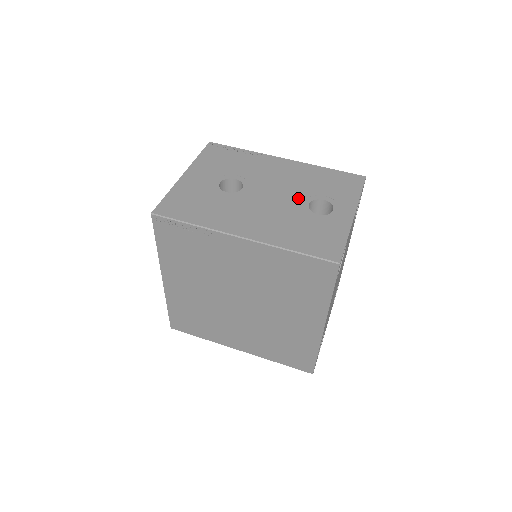
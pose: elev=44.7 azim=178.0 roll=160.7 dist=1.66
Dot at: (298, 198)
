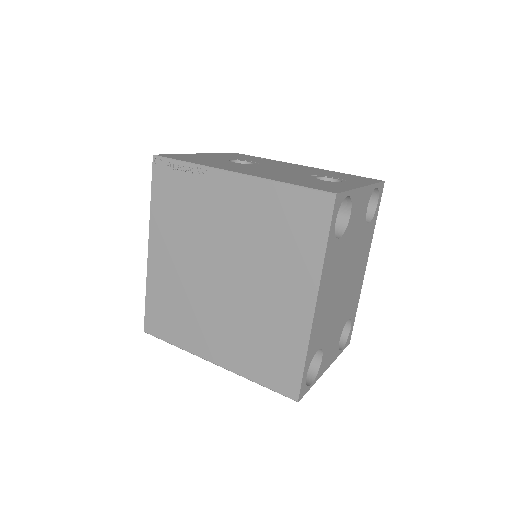
Dot at: (306, 174)
